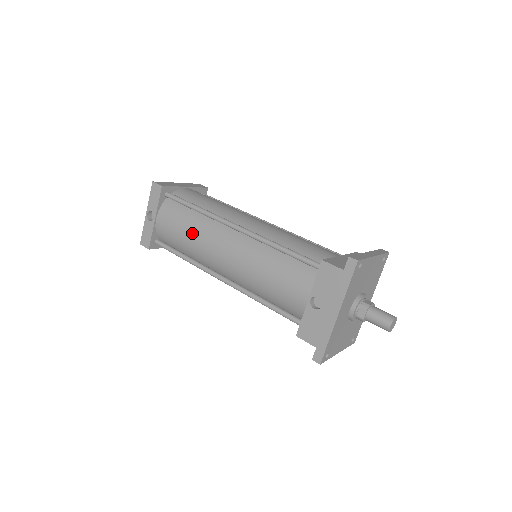
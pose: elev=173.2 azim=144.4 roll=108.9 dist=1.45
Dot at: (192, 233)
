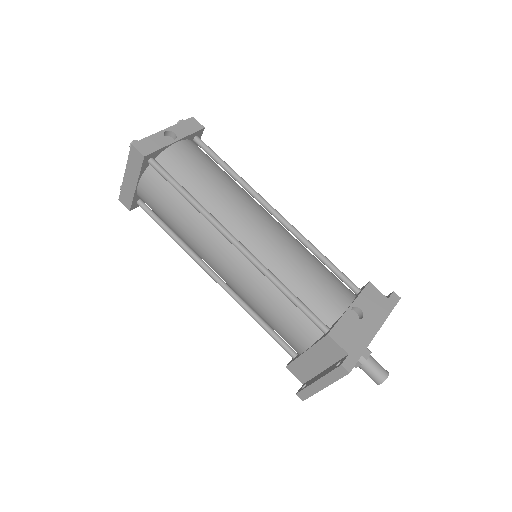
Dot at: (224, 183)
